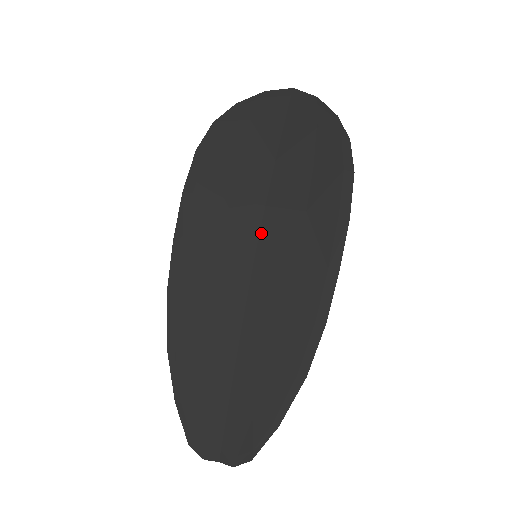
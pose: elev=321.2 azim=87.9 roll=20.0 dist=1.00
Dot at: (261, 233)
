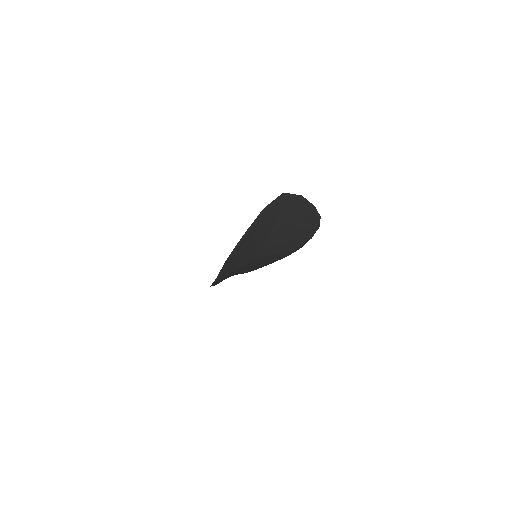
Dot at: (261, 254)
